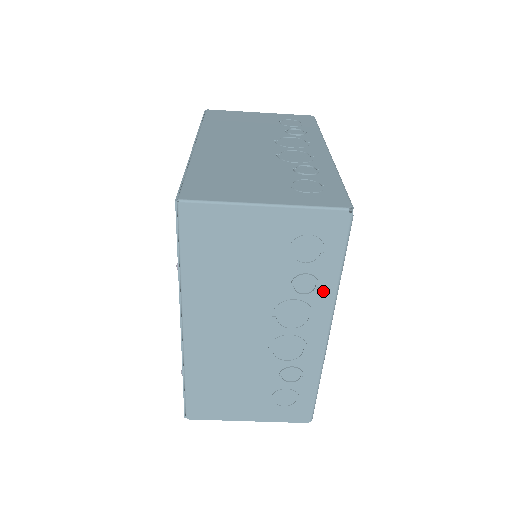
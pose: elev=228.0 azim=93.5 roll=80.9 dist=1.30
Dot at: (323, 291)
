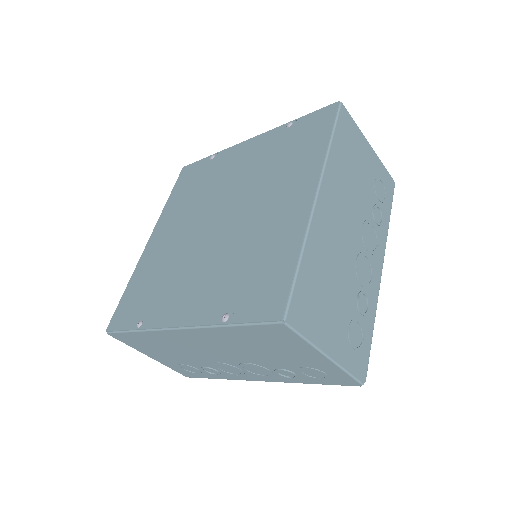
Dot at: (291, 379)
